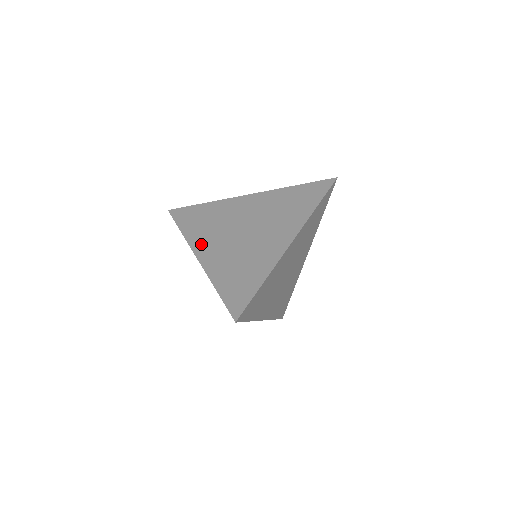
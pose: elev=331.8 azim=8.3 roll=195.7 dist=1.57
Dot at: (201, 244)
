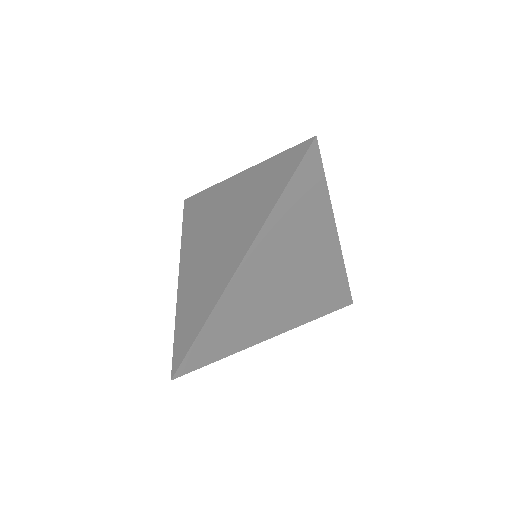
Dot at: (186, 255)
